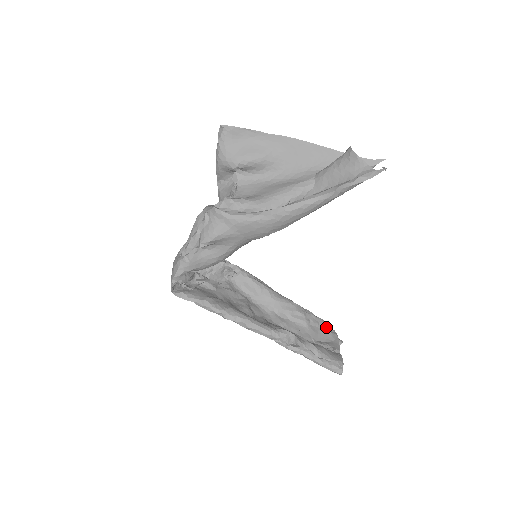
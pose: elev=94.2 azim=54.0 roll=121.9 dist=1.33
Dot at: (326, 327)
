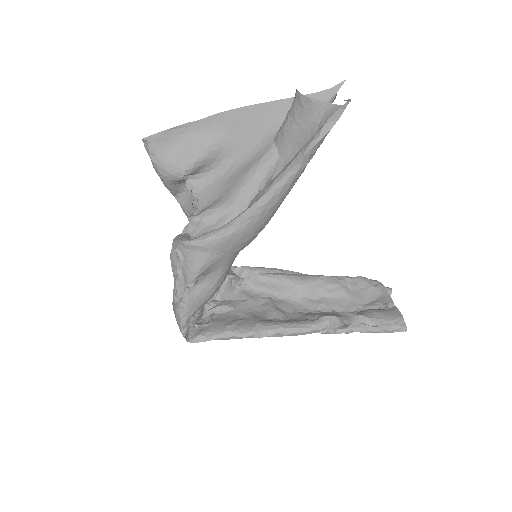
Dot at: (367, 283)
